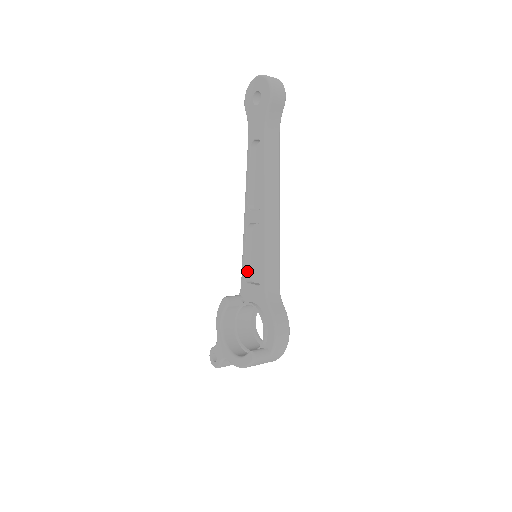
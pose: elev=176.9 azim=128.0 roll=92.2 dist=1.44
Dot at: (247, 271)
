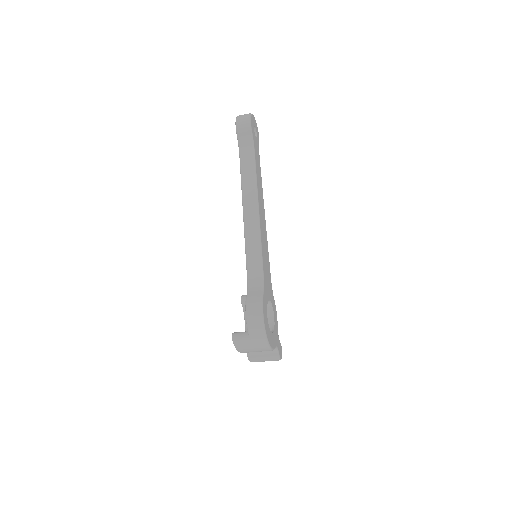
Dot at: occluded
